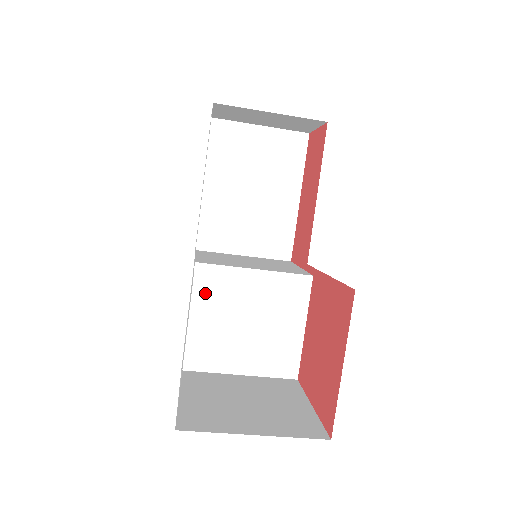
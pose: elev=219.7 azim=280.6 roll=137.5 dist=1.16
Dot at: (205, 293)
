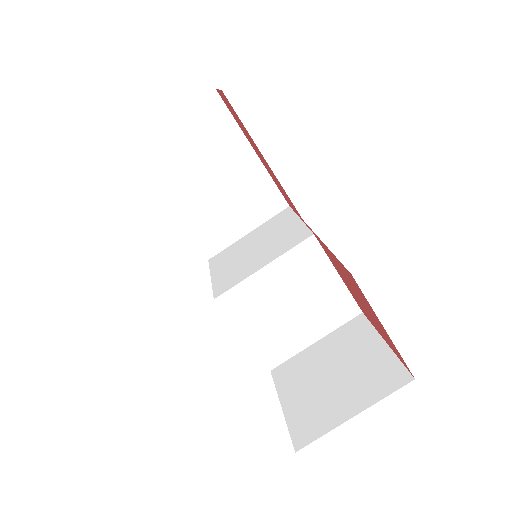
Dot at: (241, 313)
